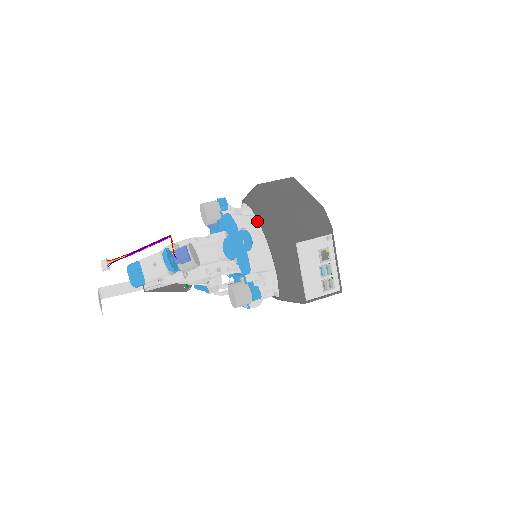
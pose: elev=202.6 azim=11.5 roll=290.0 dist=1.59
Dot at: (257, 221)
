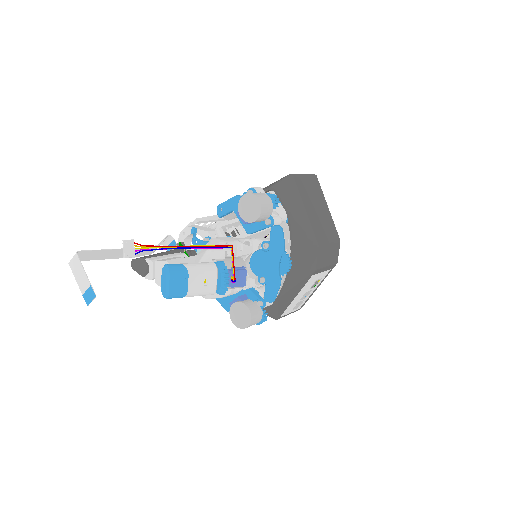
Dot at: (290, 235)
